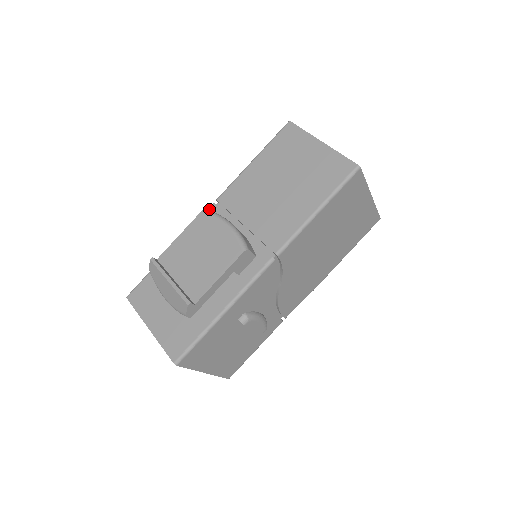
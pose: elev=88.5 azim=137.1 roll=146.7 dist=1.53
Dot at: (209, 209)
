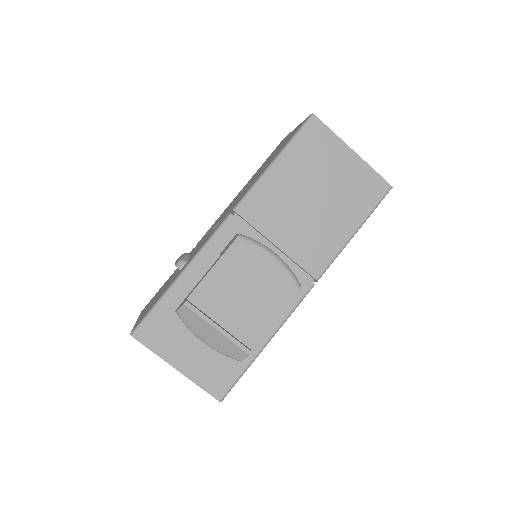
Dot at: (227, 223)
